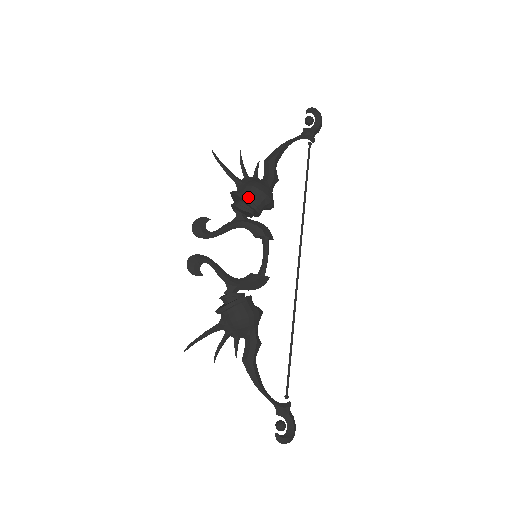
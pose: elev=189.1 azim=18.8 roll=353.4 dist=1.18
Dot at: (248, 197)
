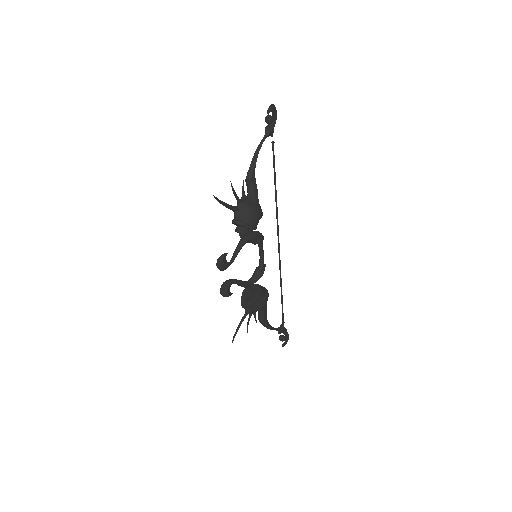
Dot at: (250, 224)
